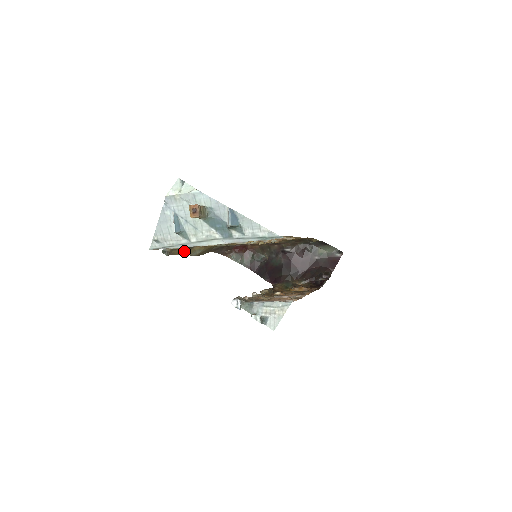
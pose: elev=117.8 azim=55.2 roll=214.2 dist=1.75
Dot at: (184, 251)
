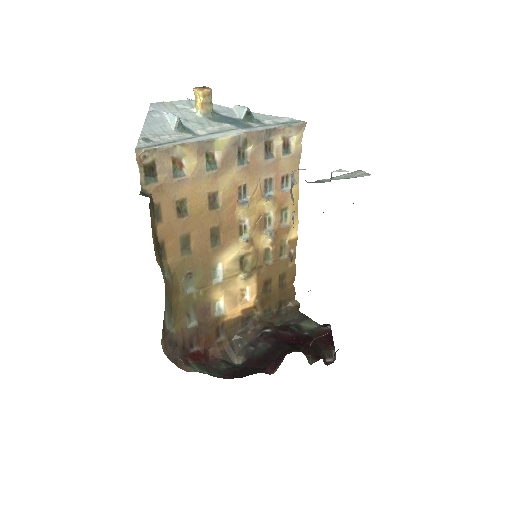
Dot at: (155, 245)
